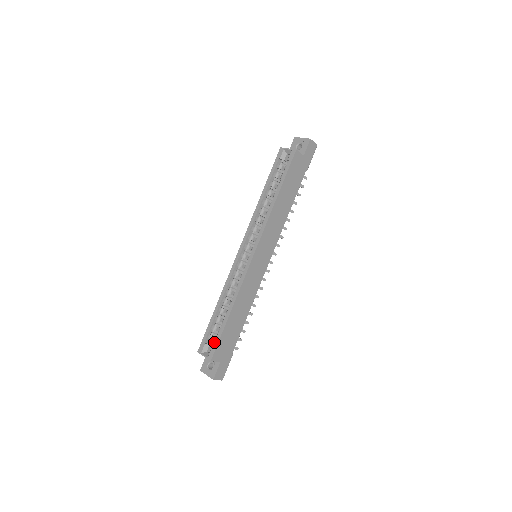
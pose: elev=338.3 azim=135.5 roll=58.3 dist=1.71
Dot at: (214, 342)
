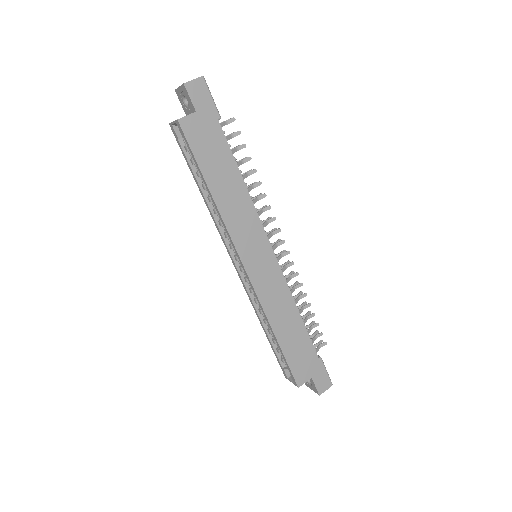
Dot at: occluded
